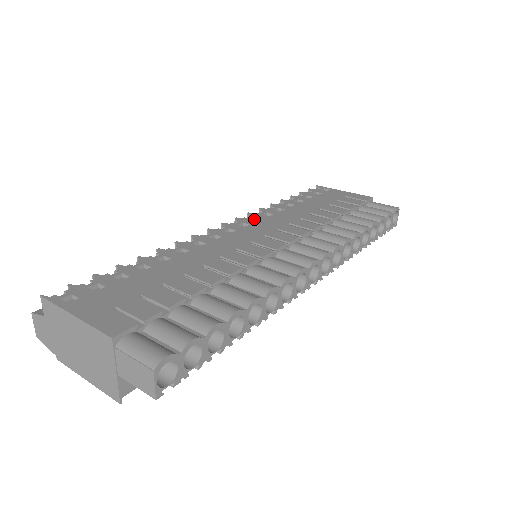
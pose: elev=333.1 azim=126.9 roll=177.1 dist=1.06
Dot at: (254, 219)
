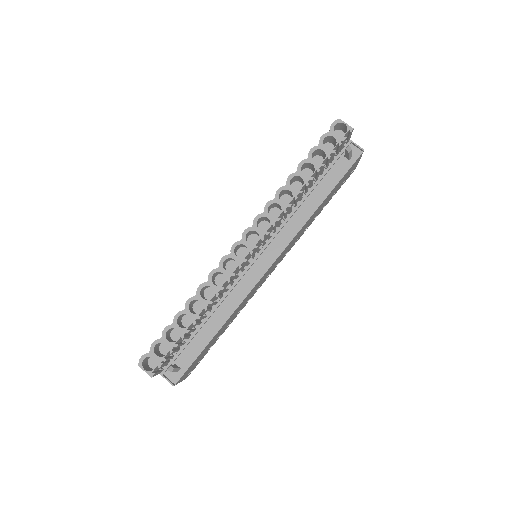
Dot at: occluded
